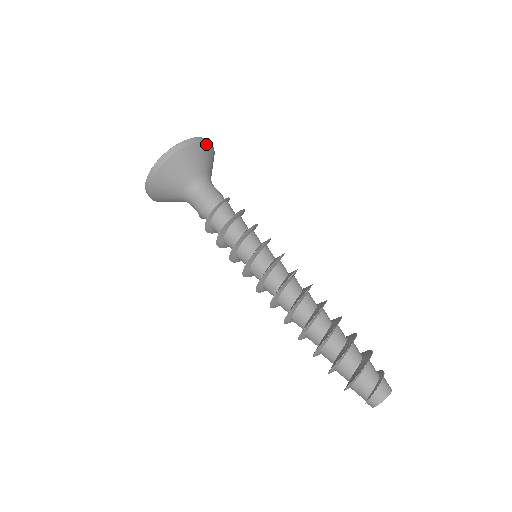
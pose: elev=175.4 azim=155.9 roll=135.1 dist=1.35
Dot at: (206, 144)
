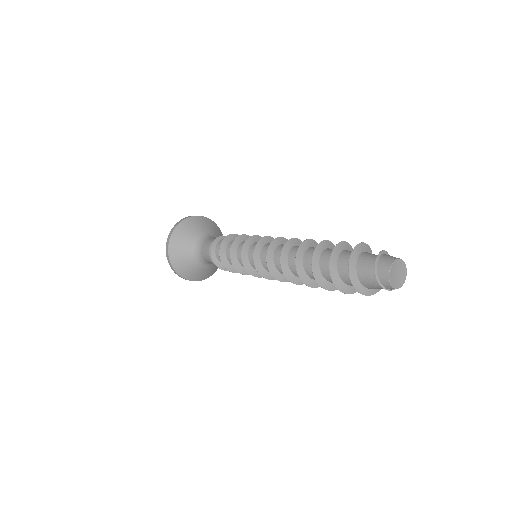
Dot at: (198, 217)
